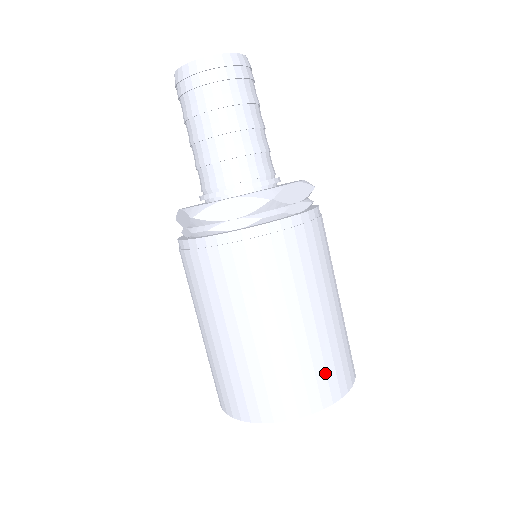
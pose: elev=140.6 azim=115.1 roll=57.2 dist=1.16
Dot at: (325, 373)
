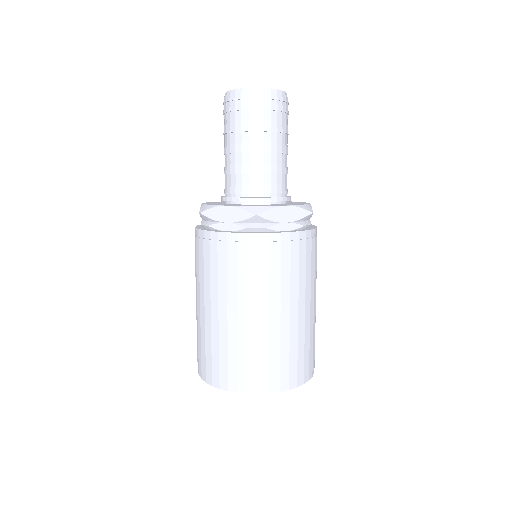
Dot at: (269, 366)
